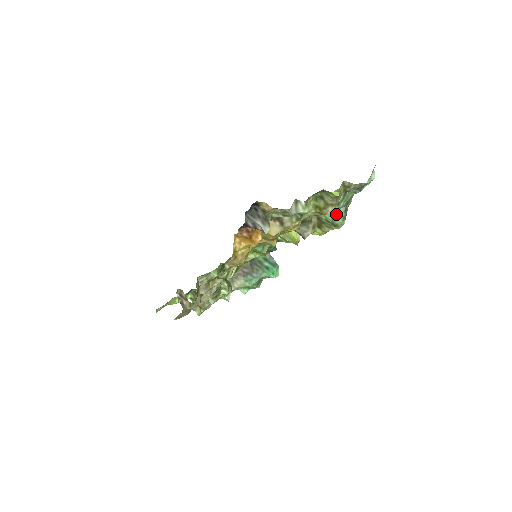
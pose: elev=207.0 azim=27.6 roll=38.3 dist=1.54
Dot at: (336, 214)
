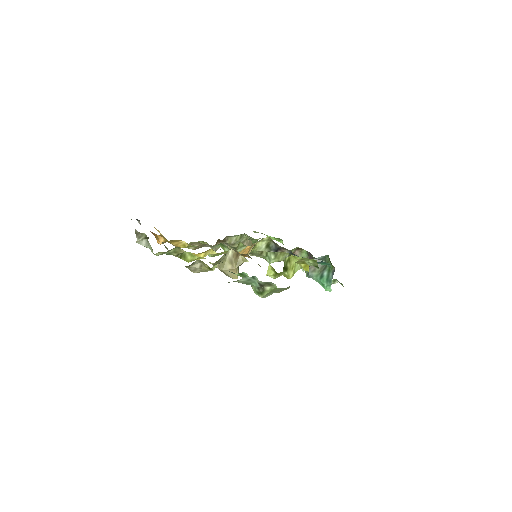
Dot at: occluded
